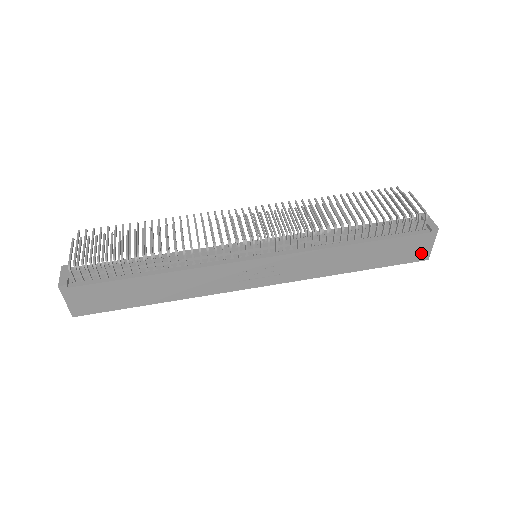
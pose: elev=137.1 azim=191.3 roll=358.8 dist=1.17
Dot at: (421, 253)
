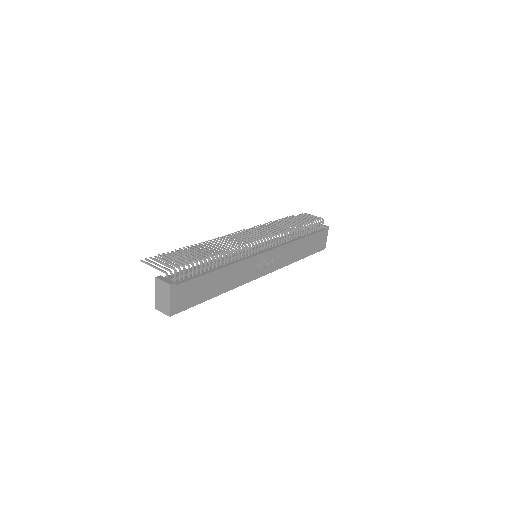
Dot at: (323, 244)
